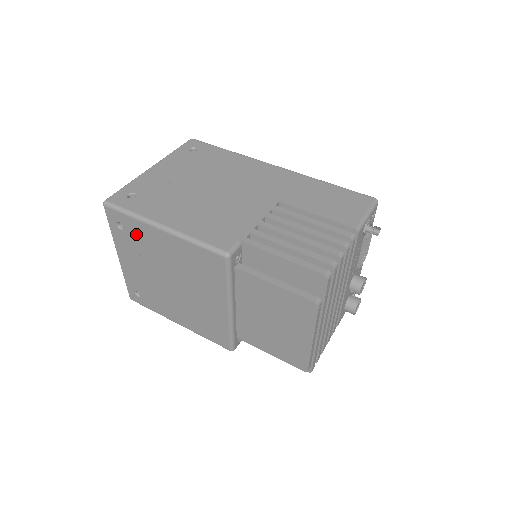
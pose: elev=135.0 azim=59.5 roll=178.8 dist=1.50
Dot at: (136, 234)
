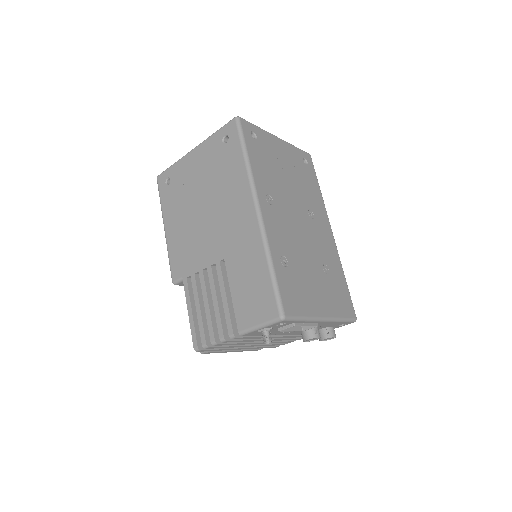
Dot at: occluded
